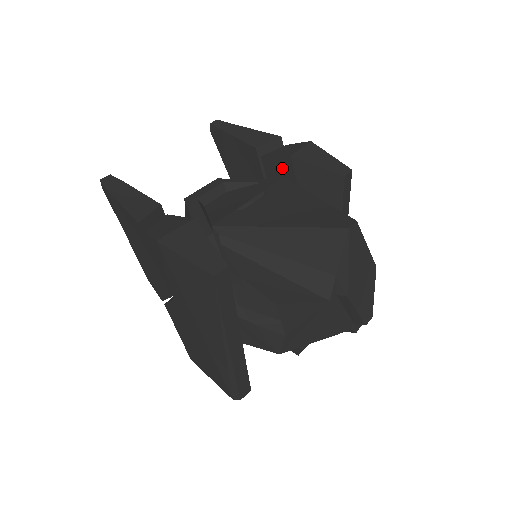
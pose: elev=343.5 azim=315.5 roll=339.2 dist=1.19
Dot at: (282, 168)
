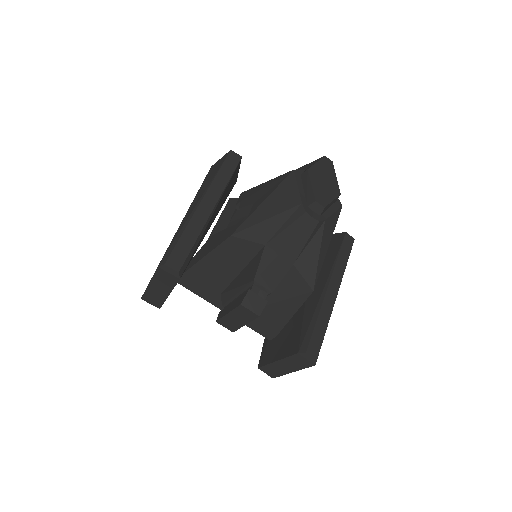
Dot at: occluded
